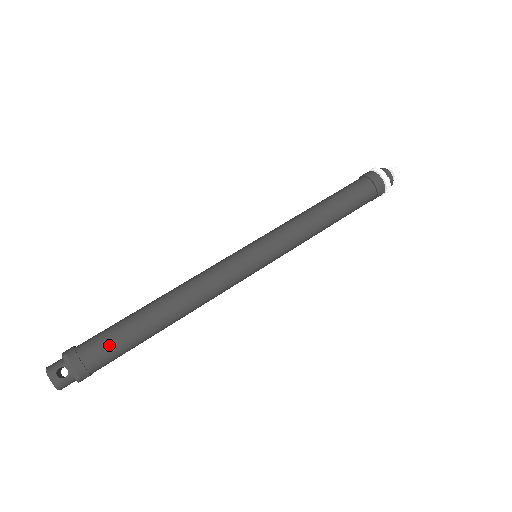
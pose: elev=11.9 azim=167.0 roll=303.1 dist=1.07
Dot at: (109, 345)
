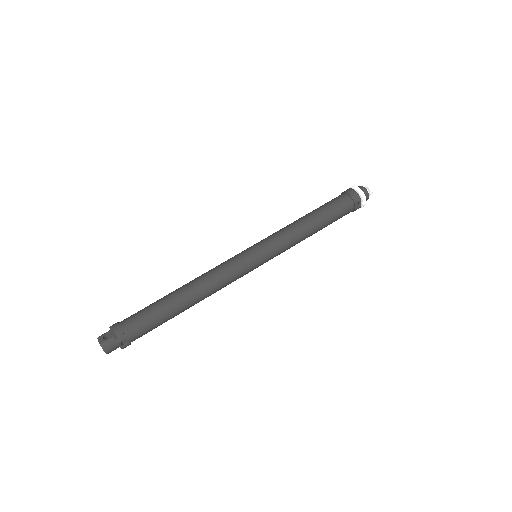
Dot at: (140, 315)
